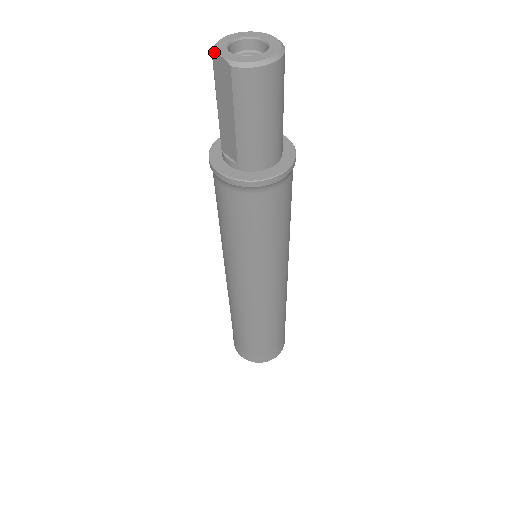
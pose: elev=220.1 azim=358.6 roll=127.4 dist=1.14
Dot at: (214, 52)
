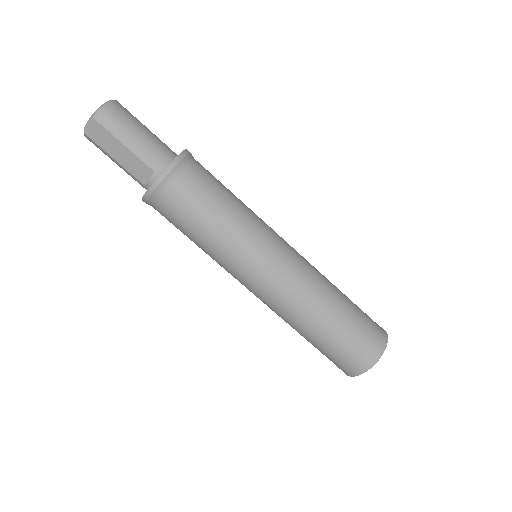
Dot at: (84, 130)
